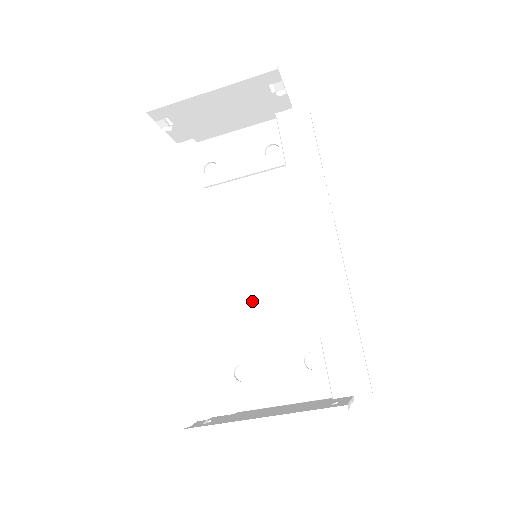
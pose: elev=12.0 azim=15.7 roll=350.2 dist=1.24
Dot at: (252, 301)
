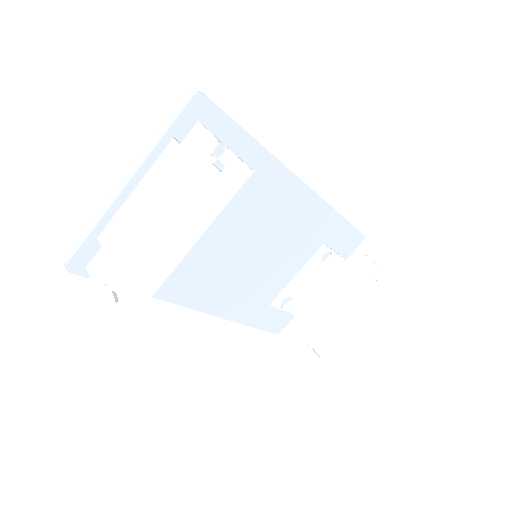
Dot at: (265, 272)
